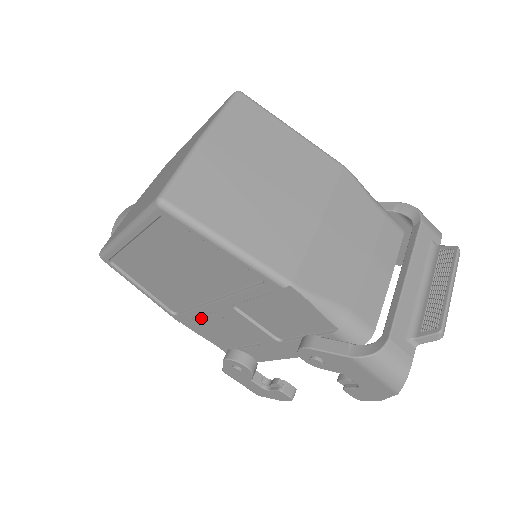
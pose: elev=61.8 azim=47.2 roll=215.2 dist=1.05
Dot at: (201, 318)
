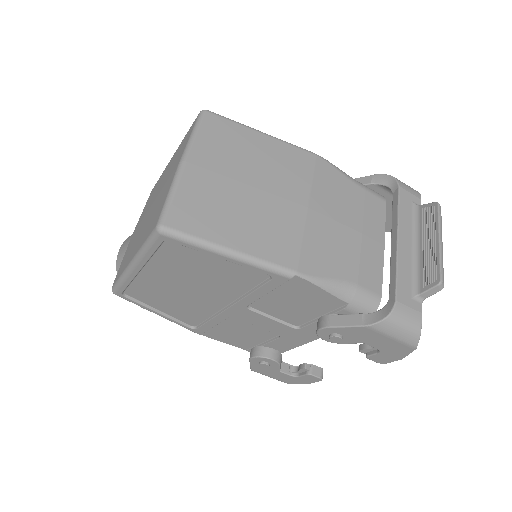
Dot at: (220, 326)
